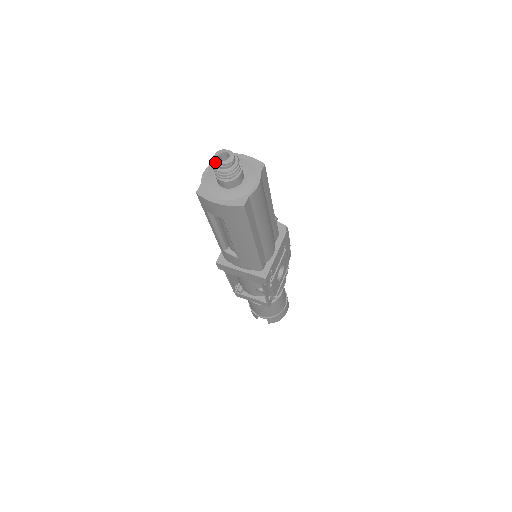
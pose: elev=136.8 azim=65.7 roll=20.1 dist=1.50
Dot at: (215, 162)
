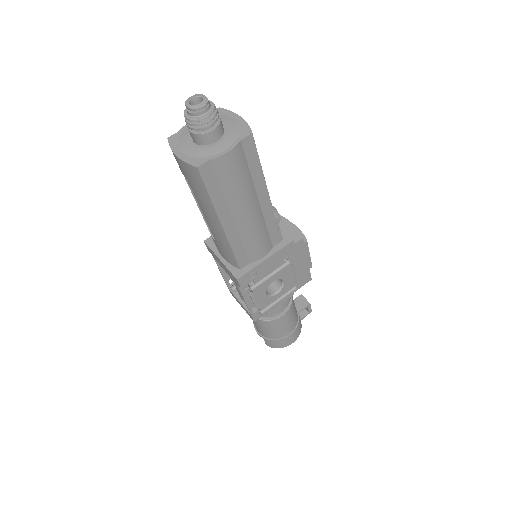
Dot at: (185, 105)
